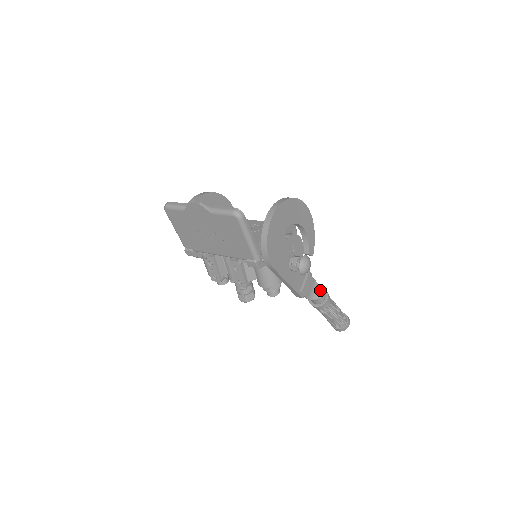
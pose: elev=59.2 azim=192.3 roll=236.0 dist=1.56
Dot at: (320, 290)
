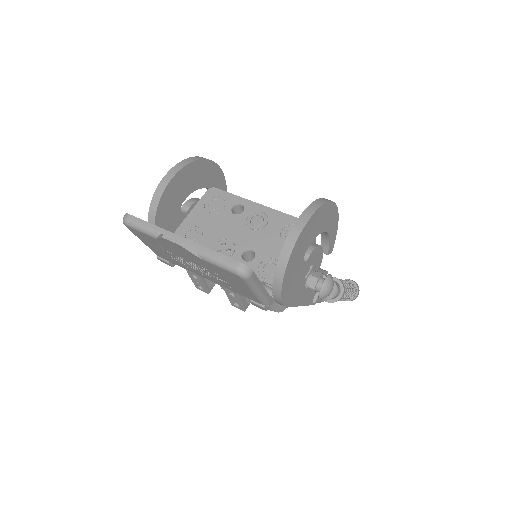
Dot at: (335, 287)
